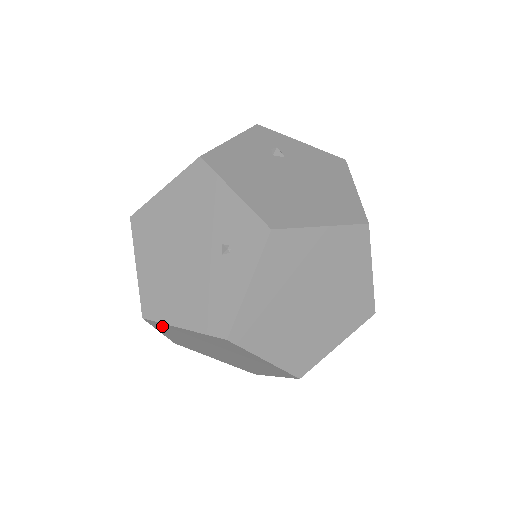
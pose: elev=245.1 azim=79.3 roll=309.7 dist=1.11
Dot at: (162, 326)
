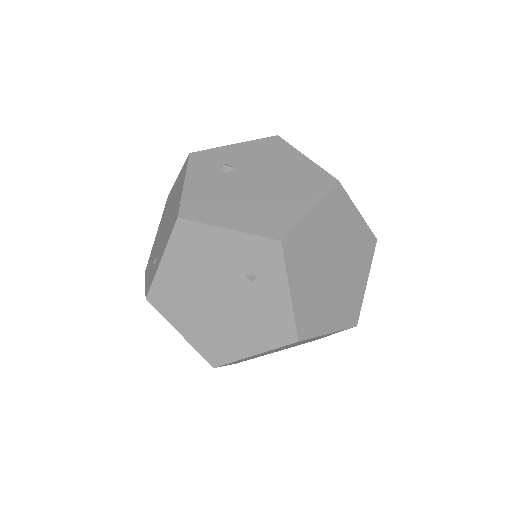
Dot at: occluded
